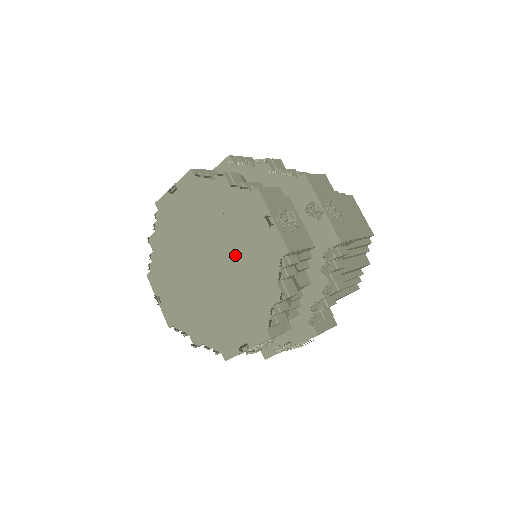
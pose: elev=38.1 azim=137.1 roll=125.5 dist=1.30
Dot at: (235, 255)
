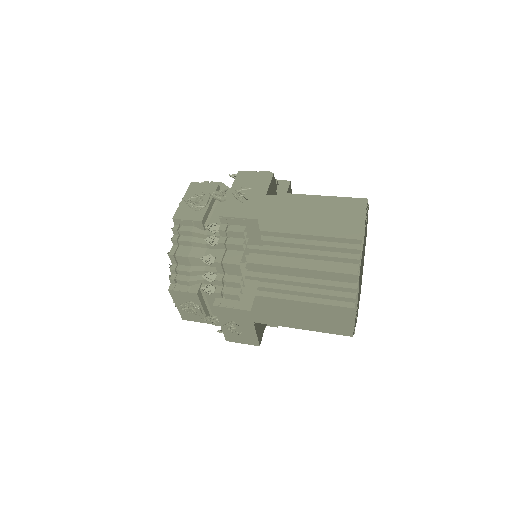
Dot at: occluded
